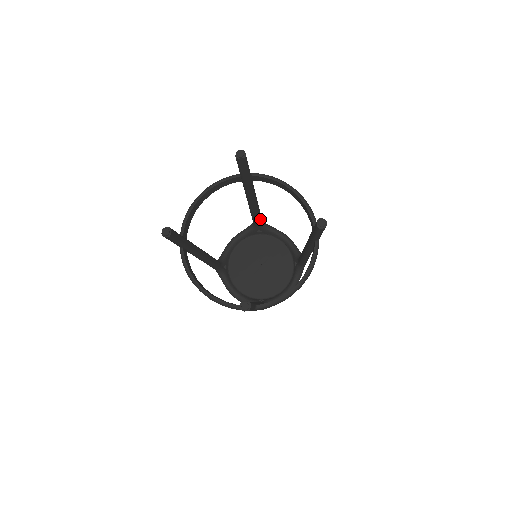
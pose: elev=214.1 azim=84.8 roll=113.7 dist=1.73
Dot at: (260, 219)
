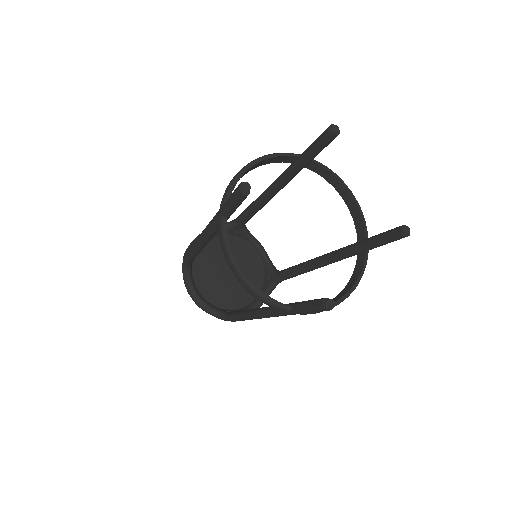
Dot at: occluded
